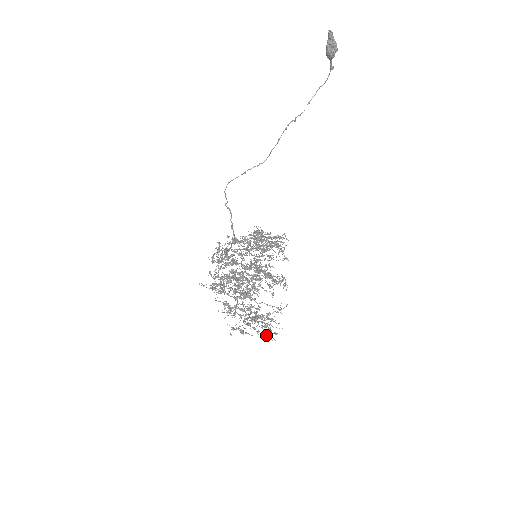
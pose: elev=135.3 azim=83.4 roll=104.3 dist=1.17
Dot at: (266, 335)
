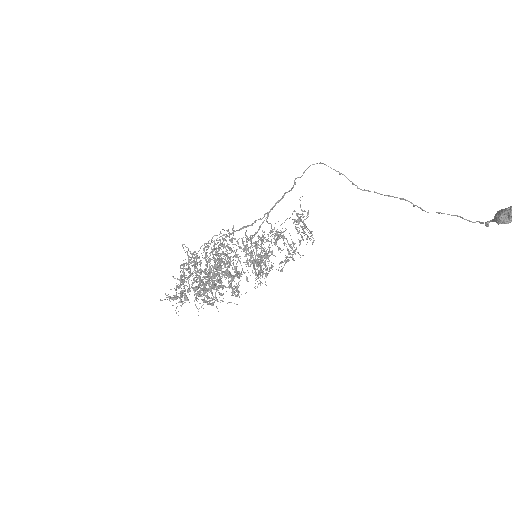
Dot at: occluded
